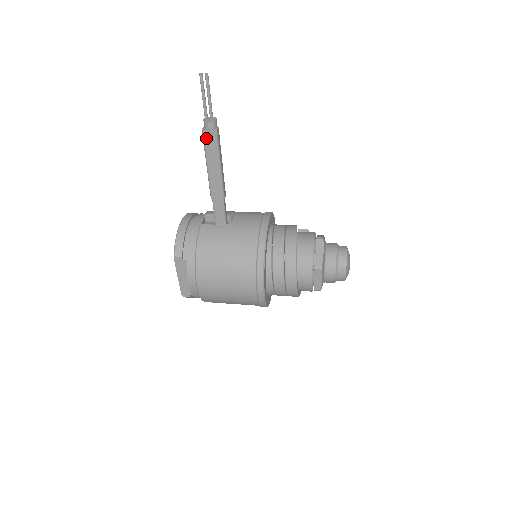
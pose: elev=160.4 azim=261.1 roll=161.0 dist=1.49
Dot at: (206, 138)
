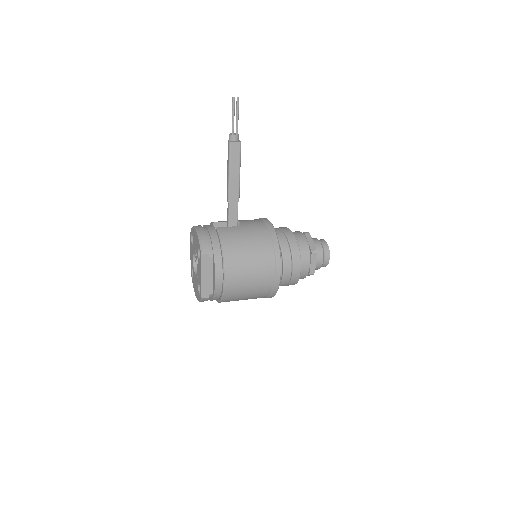
Dot at: (232, 148)
